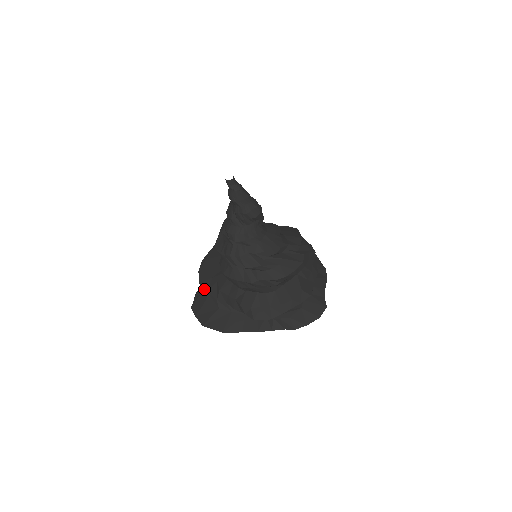
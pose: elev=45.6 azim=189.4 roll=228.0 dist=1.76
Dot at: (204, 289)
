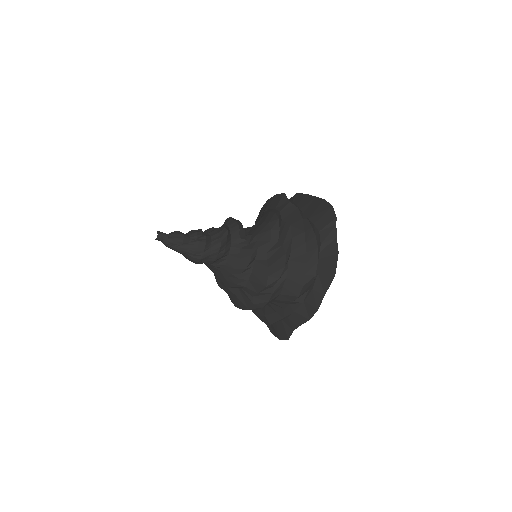
Dot at: occluded
